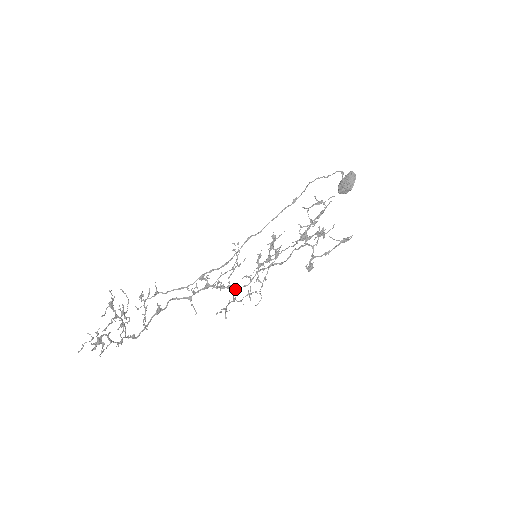
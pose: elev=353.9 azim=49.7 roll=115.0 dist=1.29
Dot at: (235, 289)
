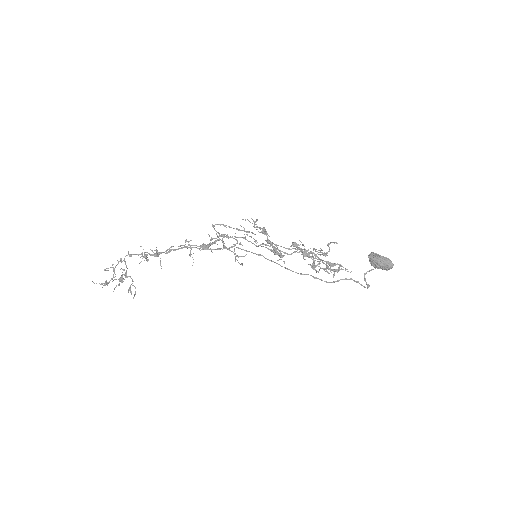
Dot at: occluded
